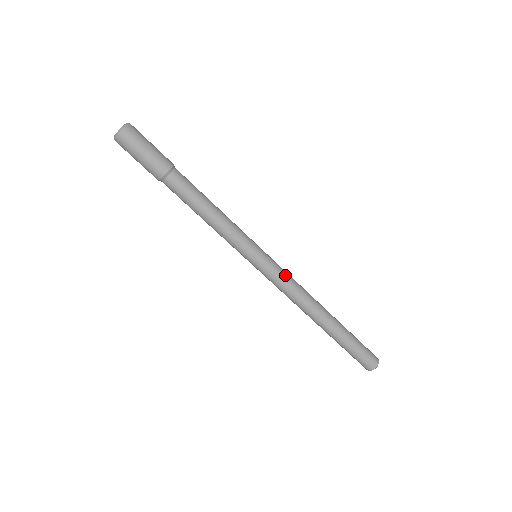
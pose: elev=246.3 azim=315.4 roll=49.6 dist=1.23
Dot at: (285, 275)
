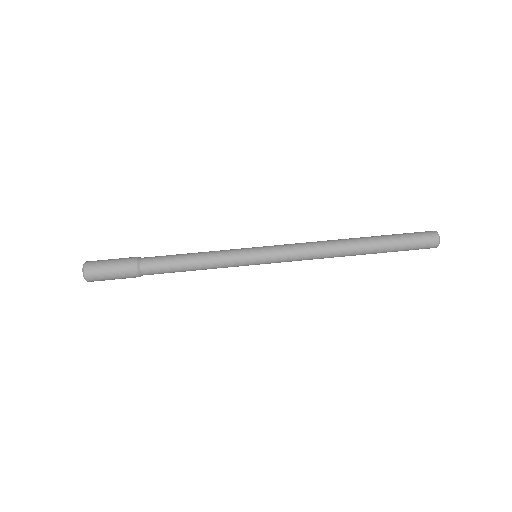
Dot at: occluded
